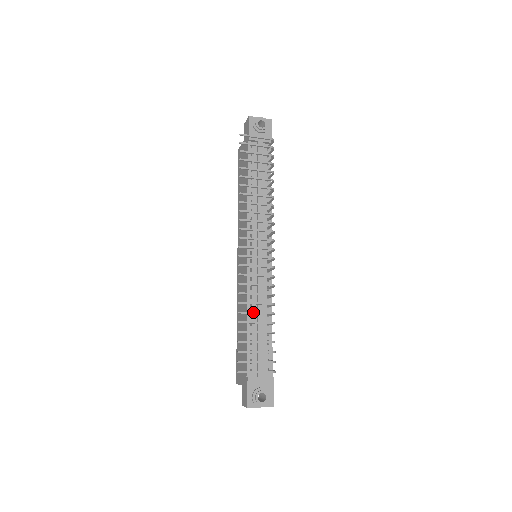
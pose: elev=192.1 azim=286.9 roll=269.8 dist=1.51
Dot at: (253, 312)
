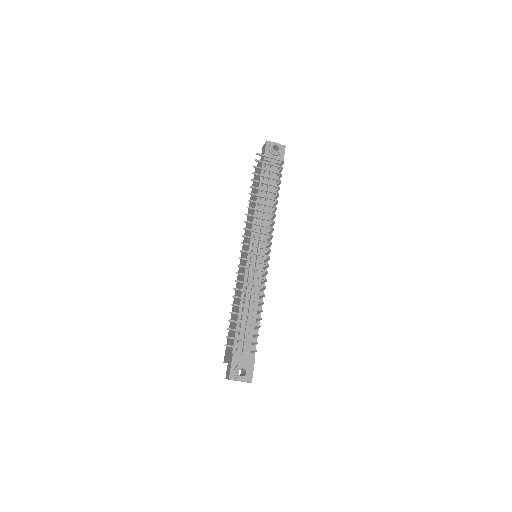
Dot at: (245, 298)
